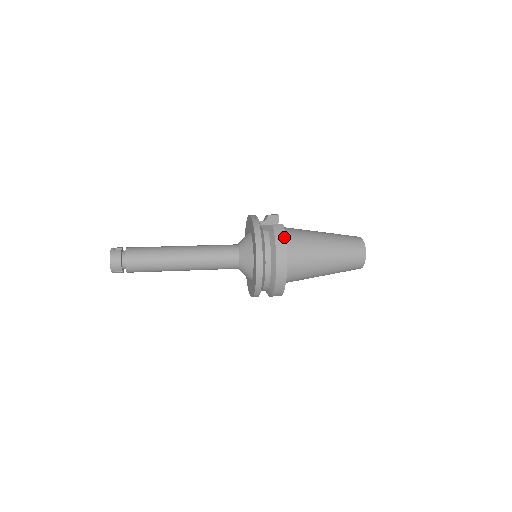
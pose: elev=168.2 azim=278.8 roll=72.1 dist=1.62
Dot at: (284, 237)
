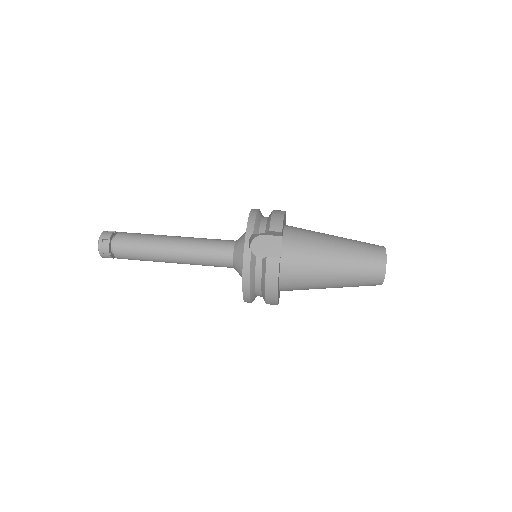
Dot at: (276, 277)
